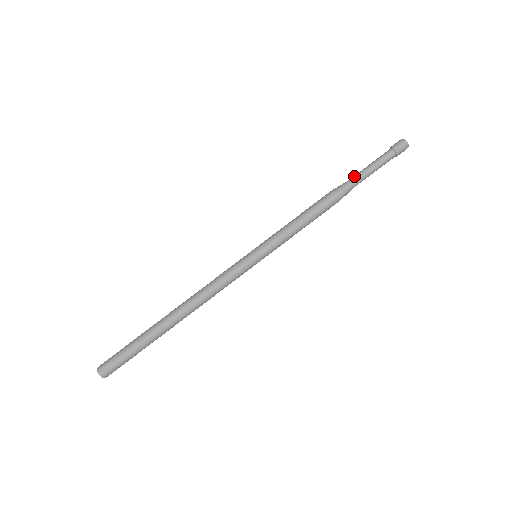
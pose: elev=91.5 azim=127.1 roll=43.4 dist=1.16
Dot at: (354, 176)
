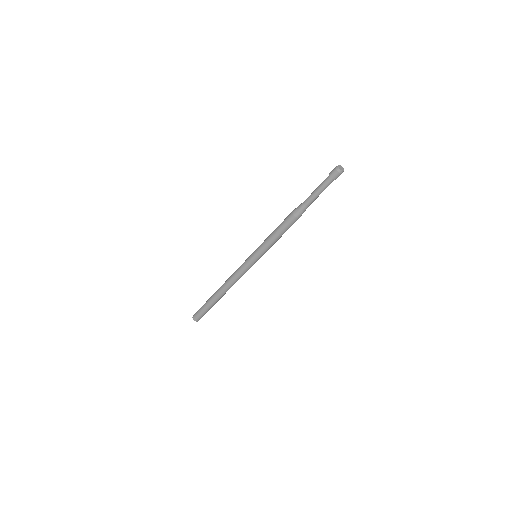
Dot at: (306, 199)
